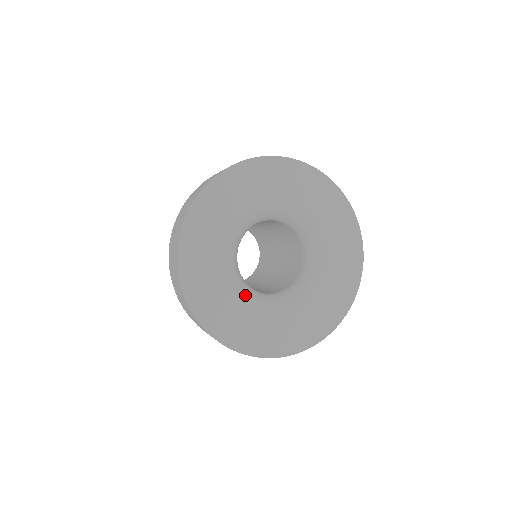
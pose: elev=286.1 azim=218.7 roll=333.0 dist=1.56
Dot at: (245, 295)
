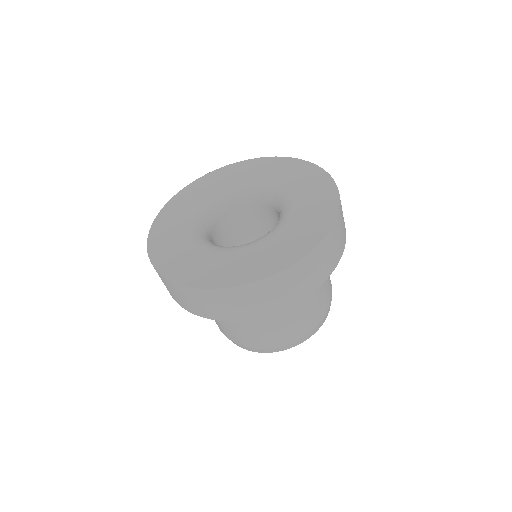
Dot at: (197, 238)
